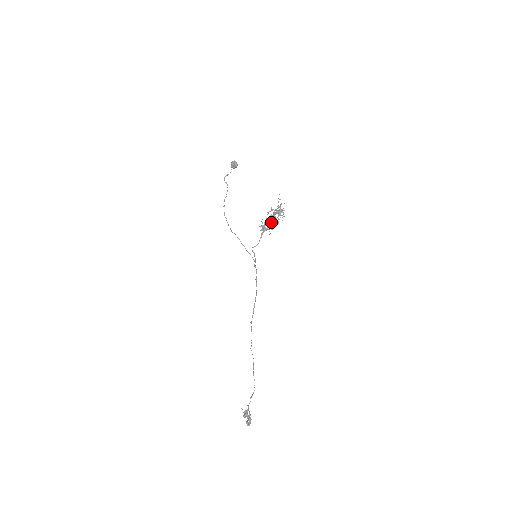
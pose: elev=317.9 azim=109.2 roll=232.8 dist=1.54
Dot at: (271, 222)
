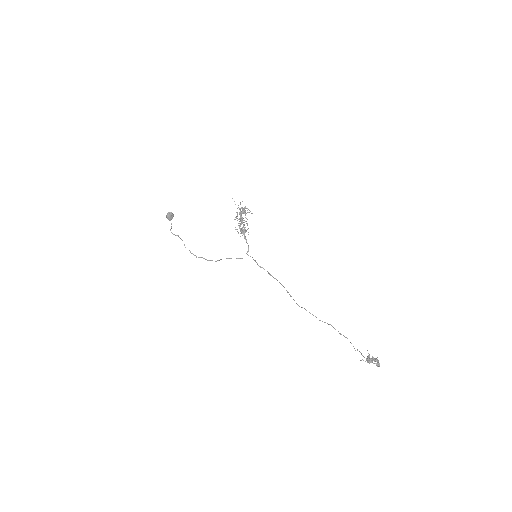
Dot at: (243, 224)
